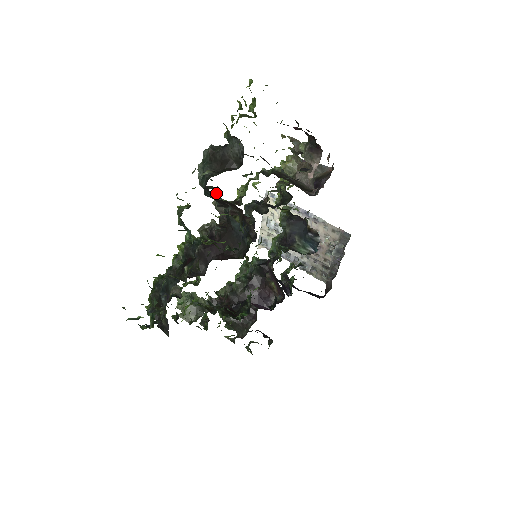
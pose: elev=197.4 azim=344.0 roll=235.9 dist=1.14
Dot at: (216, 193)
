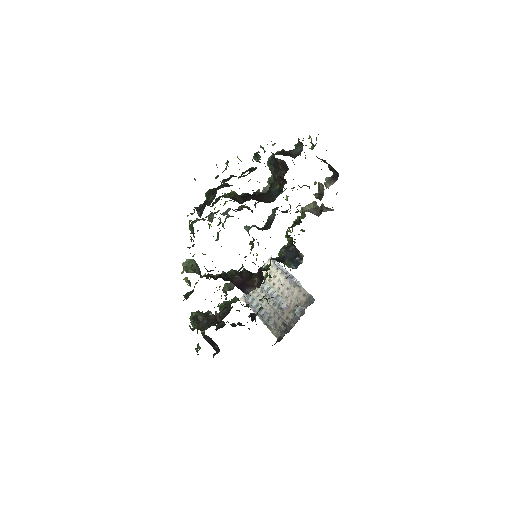
Dot at: occluded
